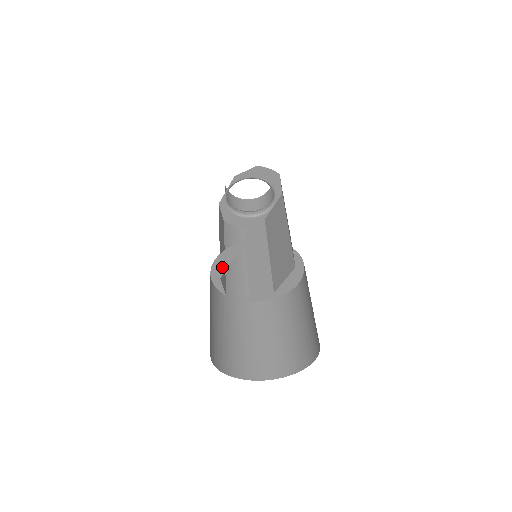
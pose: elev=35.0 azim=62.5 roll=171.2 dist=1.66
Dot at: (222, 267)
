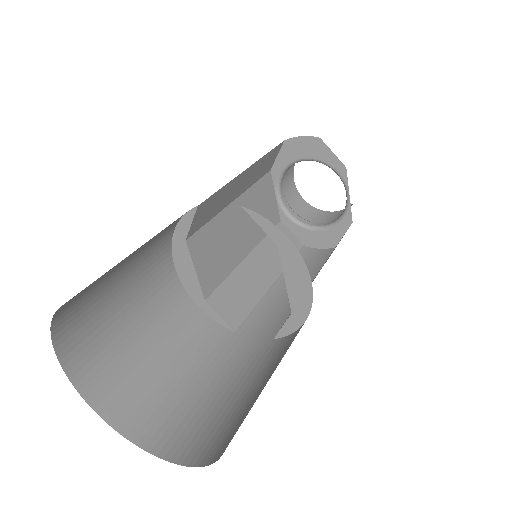
Dot at: (192, 278)
